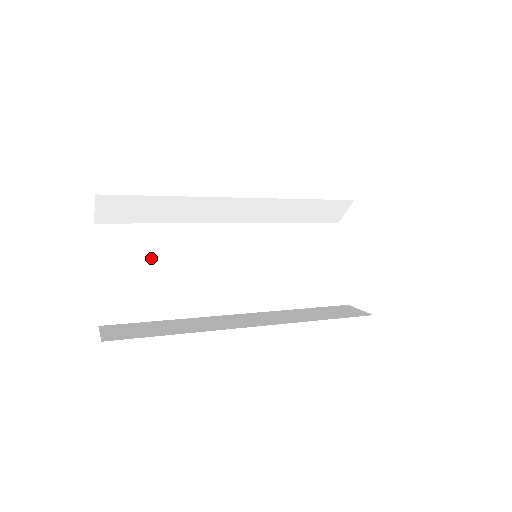
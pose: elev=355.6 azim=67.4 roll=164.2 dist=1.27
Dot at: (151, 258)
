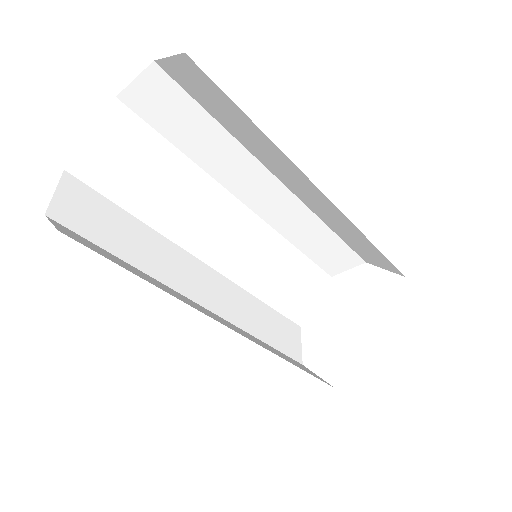
Dot at: (148, 183)
